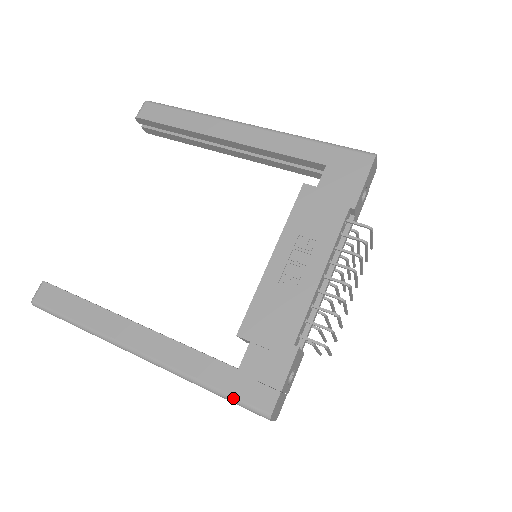
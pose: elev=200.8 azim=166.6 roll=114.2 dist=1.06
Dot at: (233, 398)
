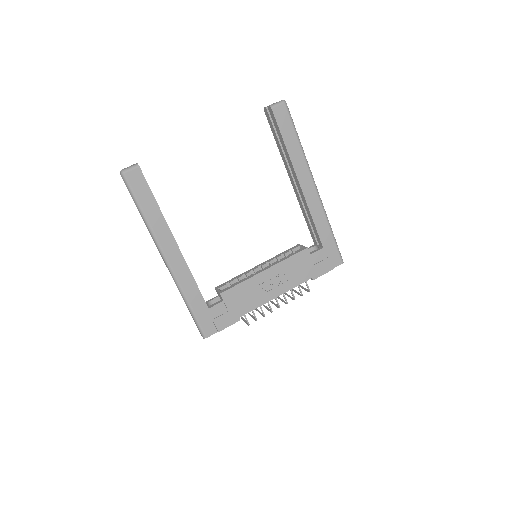
Dot at: (196, 319)
